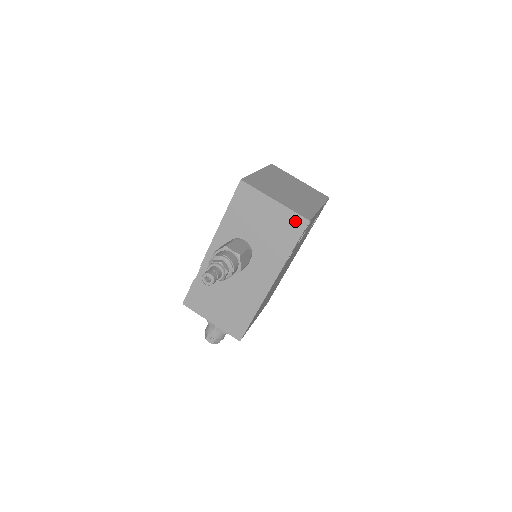
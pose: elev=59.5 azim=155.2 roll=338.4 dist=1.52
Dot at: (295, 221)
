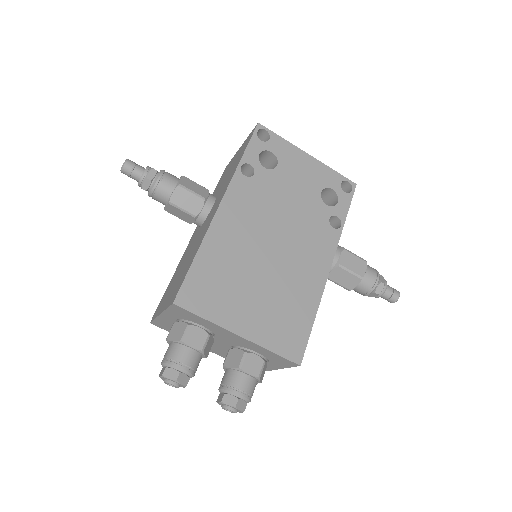
Dot at: occluded
